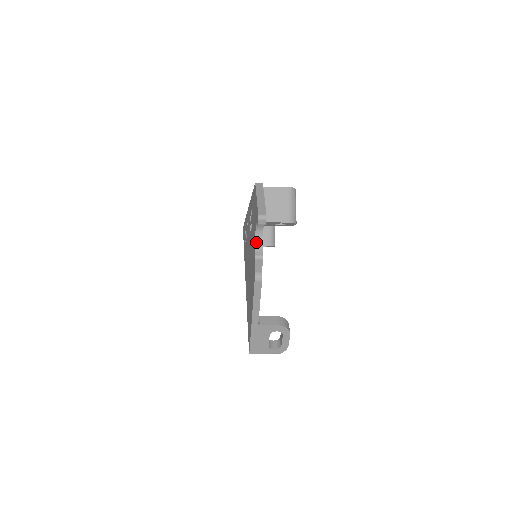
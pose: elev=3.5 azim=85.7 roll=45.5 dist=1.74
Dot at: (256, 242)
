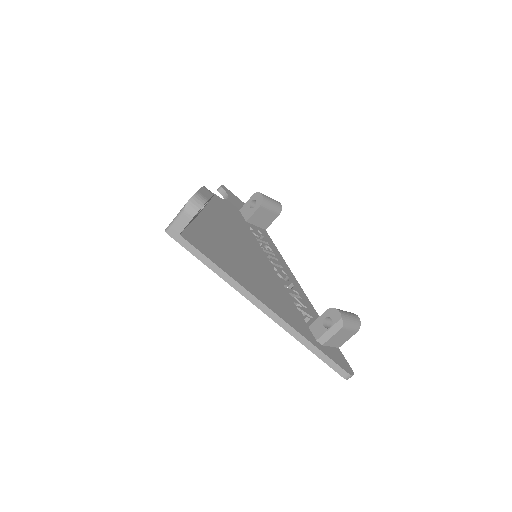
Dot at: occluded
